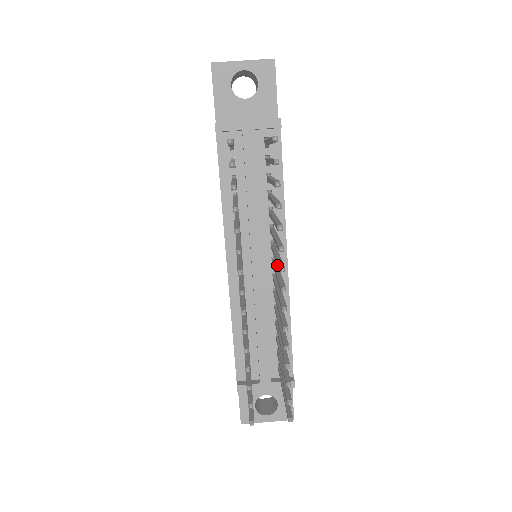
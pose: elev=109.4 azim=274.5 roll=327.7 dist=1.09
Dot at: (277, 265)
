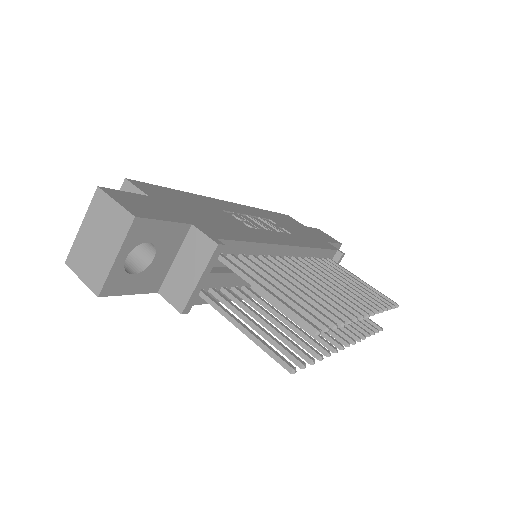
Dot at: (341, 305)
